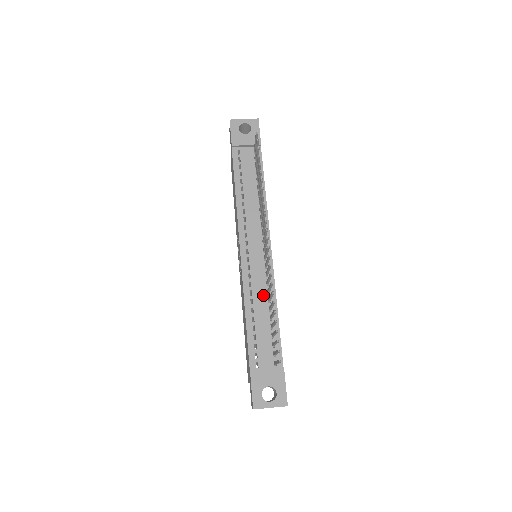
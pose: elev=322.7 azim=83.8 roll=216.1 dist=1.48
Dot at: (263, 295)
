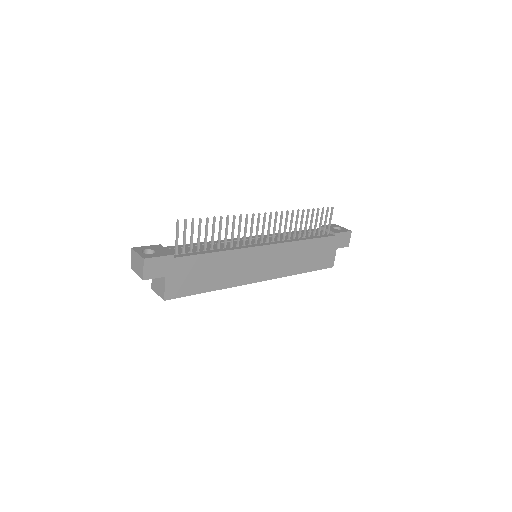
Dot at: (226, 246)
